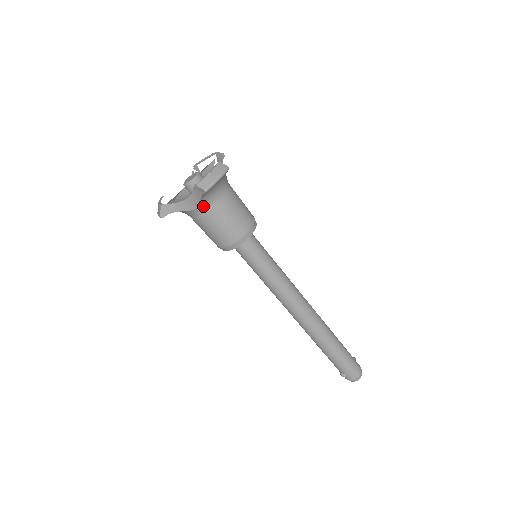
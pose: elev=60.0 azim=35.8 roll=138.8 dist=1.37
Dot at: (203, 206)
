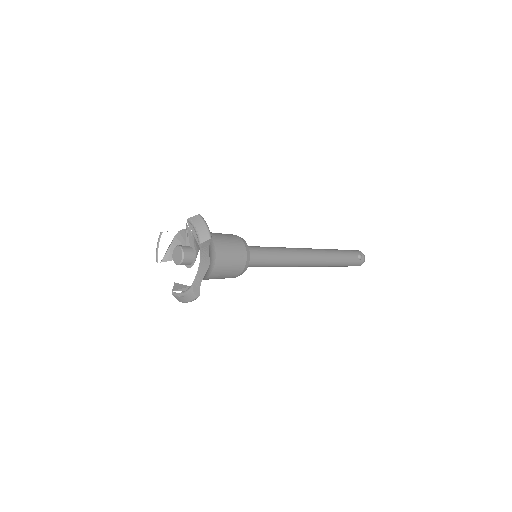
Dot at: occluded
